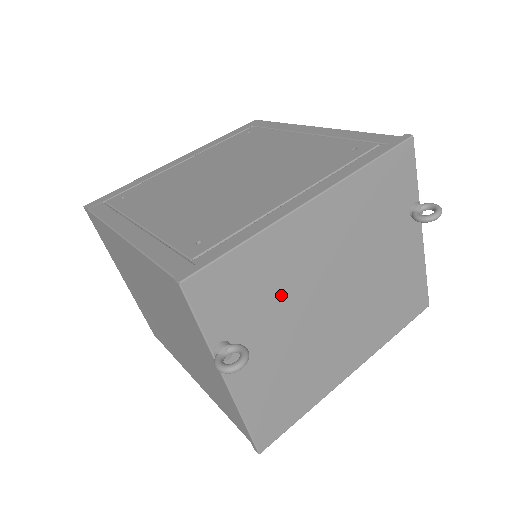
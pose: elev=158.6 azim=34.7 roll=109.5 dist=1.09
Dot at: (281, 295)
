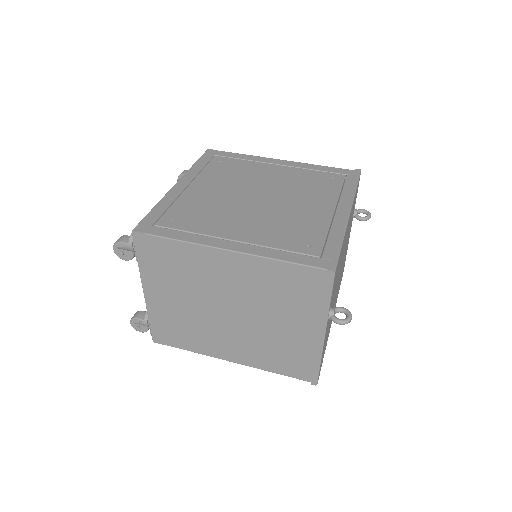
Dot at: (338, 274)
